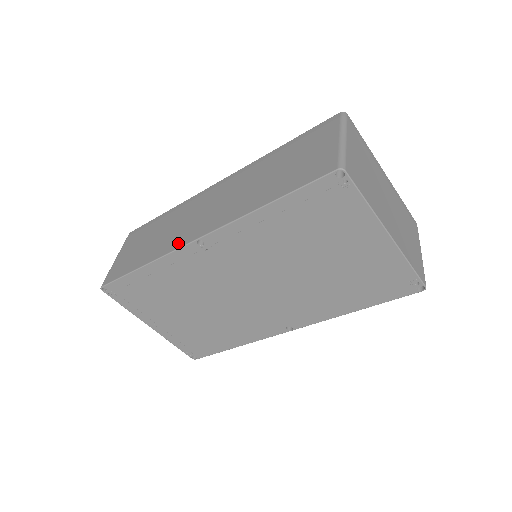
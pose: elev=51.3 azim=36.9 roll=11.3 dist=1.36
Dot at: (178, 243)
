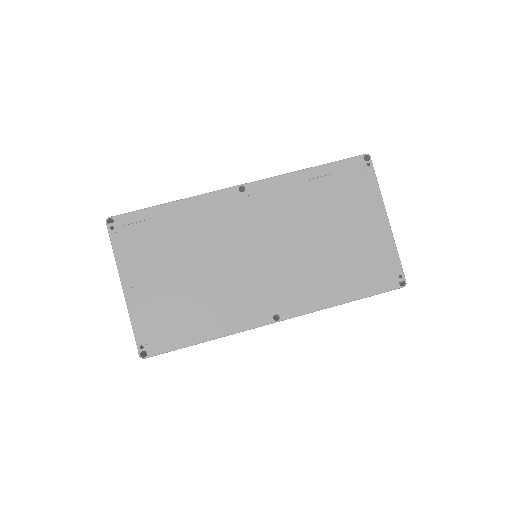
Dot at: occluded
